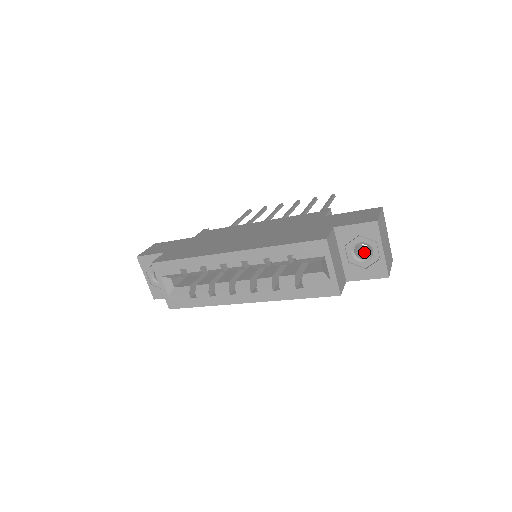
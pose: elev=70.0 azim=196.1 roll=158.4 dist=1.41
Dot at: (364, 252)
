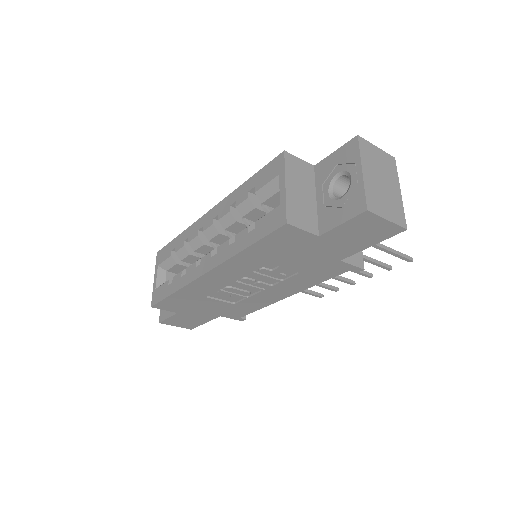
Dot at: occluded
